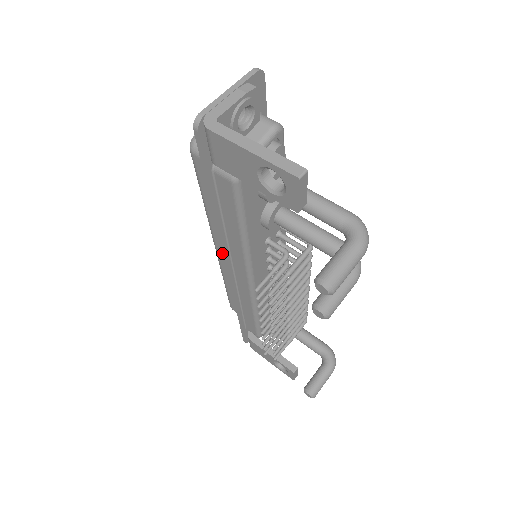
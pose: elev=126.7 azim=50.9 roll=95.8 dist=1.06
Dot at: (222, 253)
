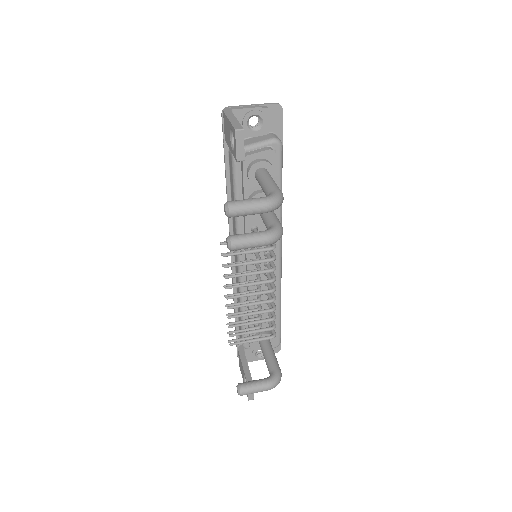
Dot at: occluded
